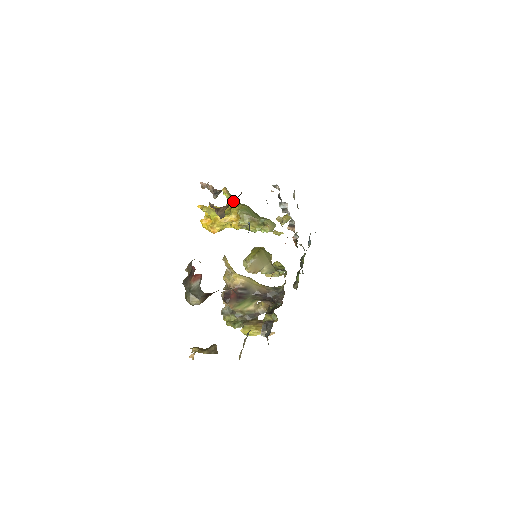
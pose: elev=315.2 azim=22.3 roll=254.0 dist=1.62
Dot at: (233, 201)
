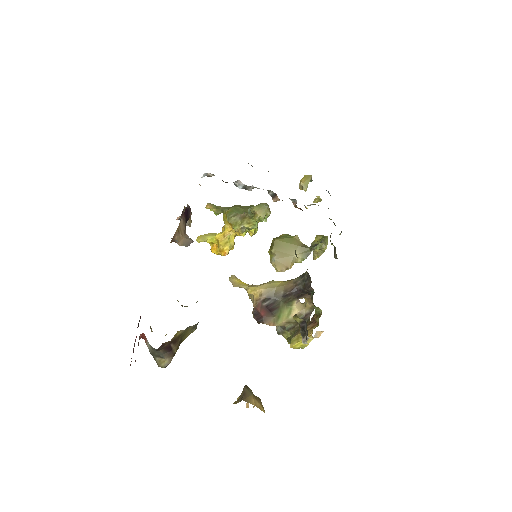
Dot at: (184, 221)
